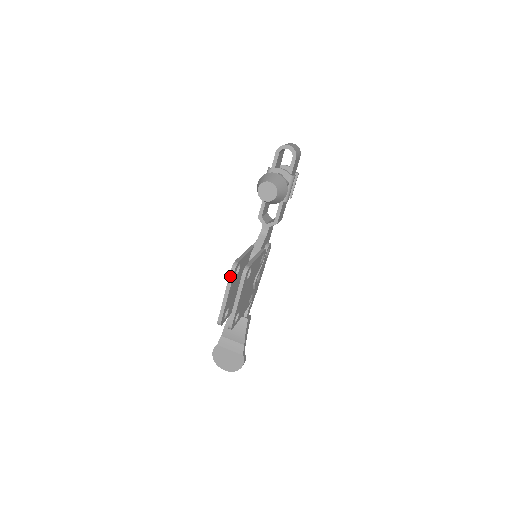
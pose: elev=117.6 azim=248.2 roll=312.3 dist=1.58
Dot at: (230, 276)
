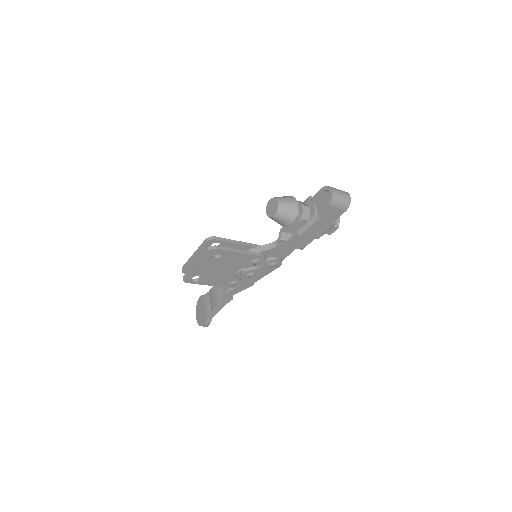
Dot at: (203, 243)
